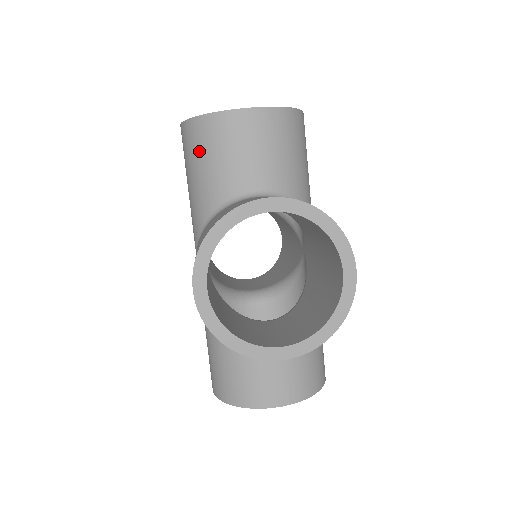
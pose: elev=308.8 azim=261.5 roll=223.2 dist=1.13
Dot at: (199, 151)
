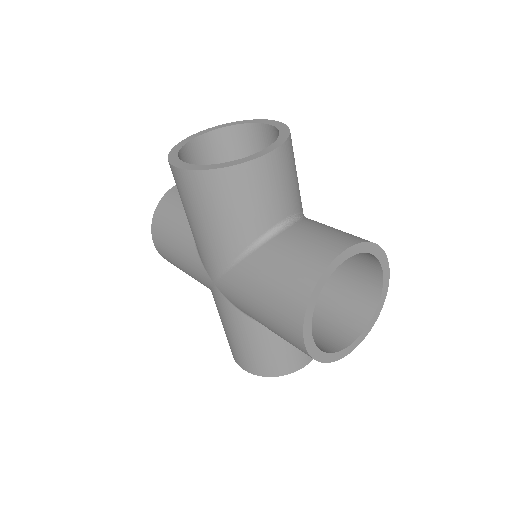
Dot at: (224, 200)
